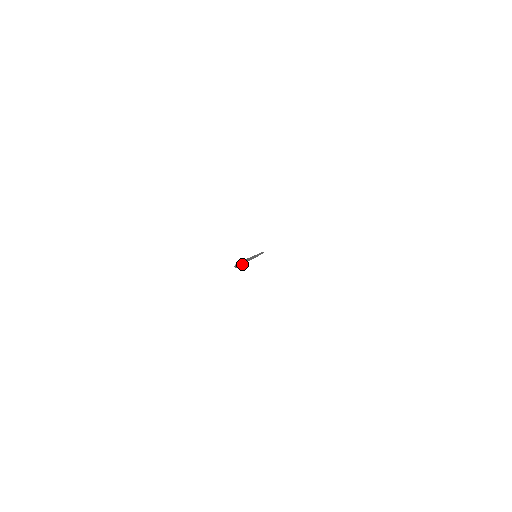
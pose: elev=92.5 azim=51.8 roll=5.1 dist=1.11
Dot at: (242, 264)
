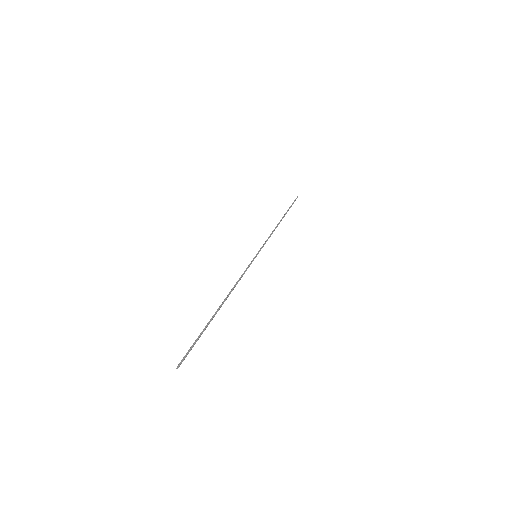
Dot at: (199, 337)
